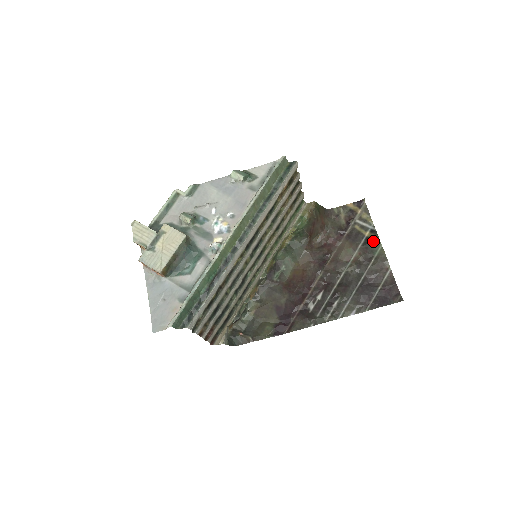
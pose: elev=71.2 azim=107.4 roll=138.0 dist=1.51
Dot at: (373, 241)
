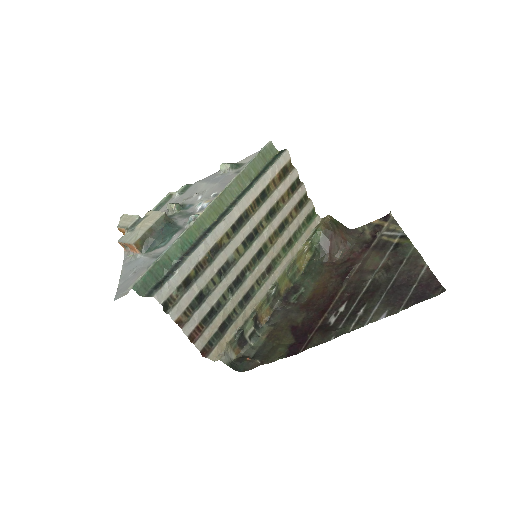
Dot at: (403, 245)
